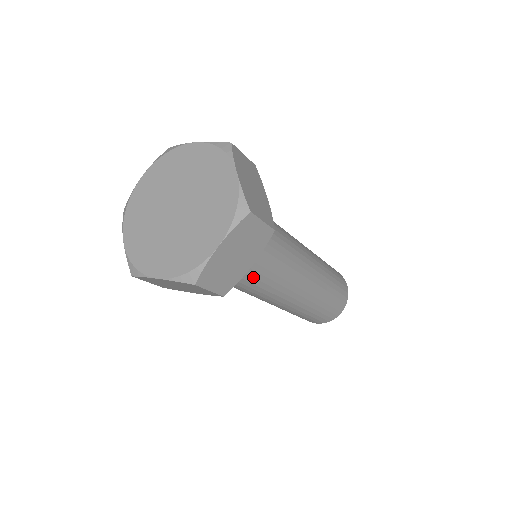
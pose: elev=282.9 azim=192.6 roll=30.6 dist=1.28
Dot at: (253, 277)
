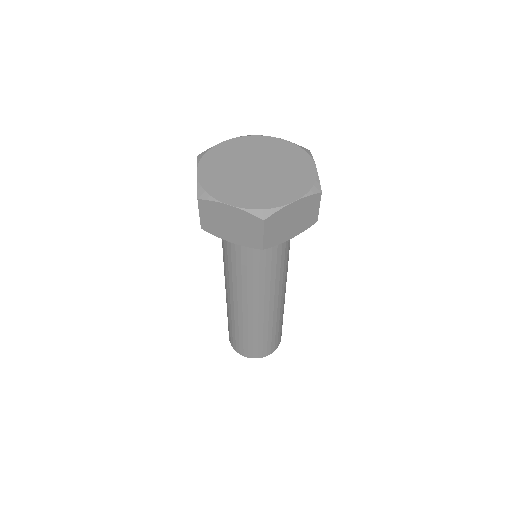
Dot at: (289, 242)
